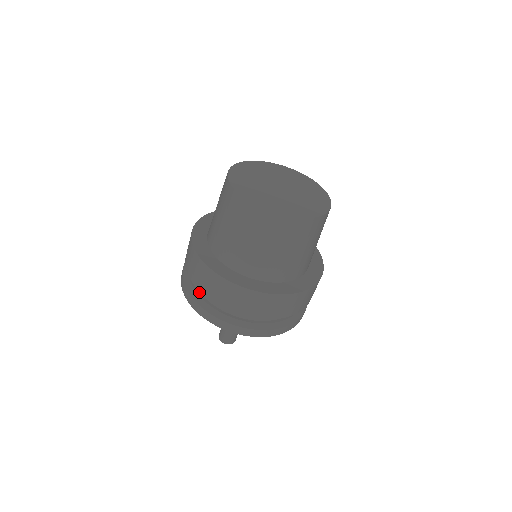
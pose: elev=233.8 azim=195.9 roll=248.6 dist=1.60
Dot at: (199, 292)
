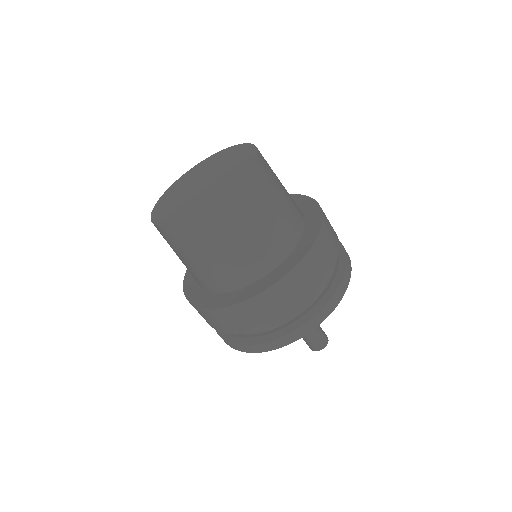
Dot at: occluded
